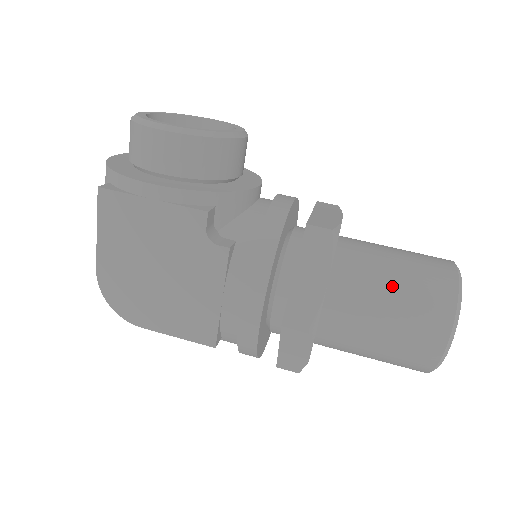
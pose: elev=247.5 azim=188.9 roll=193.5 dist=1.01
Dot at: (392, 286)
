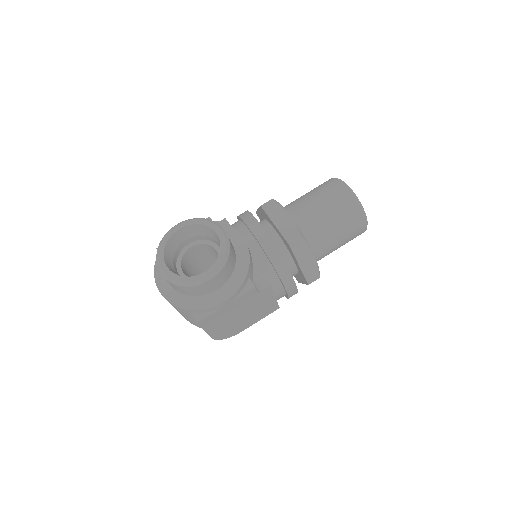
Dot at: (334, 228)
